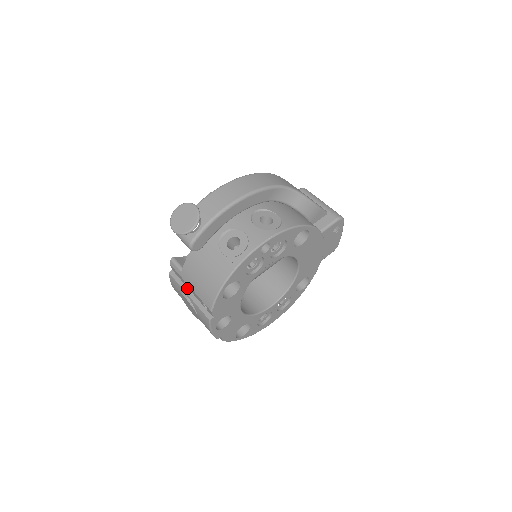
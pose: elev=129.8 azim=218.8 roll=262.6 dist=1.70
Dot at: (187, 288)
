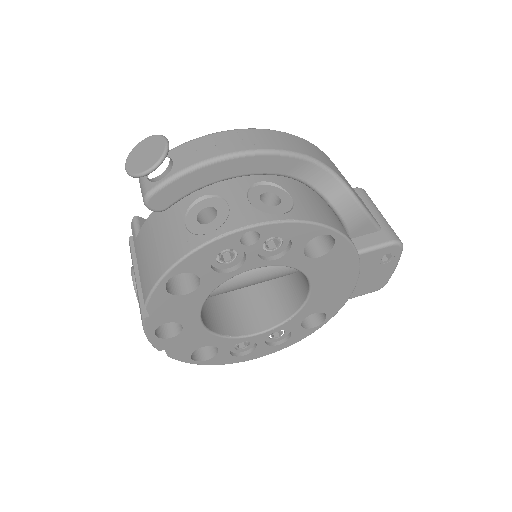
Dot at: occluded
